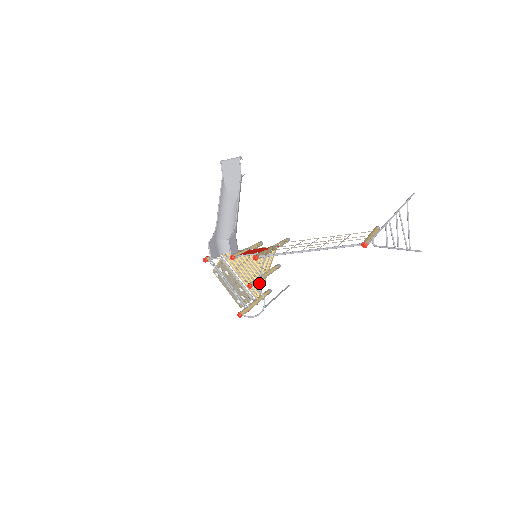
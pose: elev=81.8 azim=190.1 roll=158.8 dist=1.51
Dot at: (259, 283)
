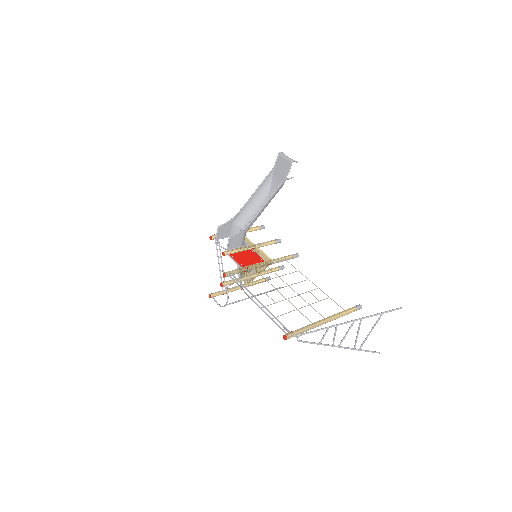
Dot at: occluded
